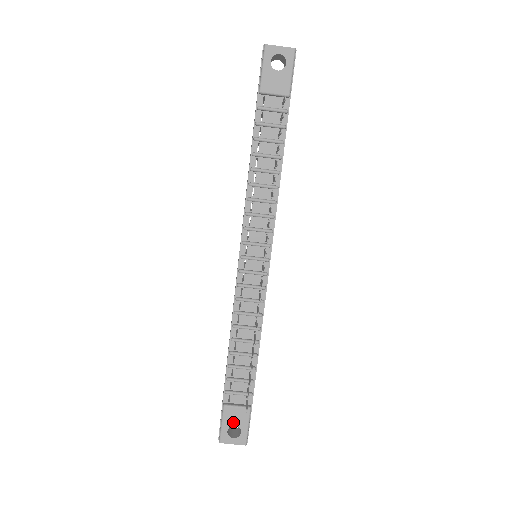
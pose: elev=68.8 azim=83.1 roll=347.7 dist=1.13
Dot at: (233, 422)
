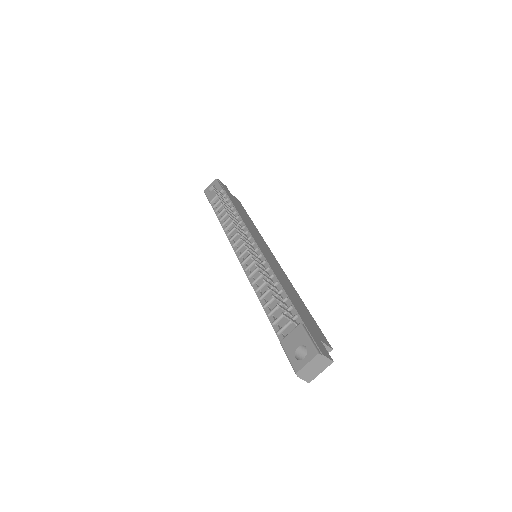
Dot at: (295, 346)
